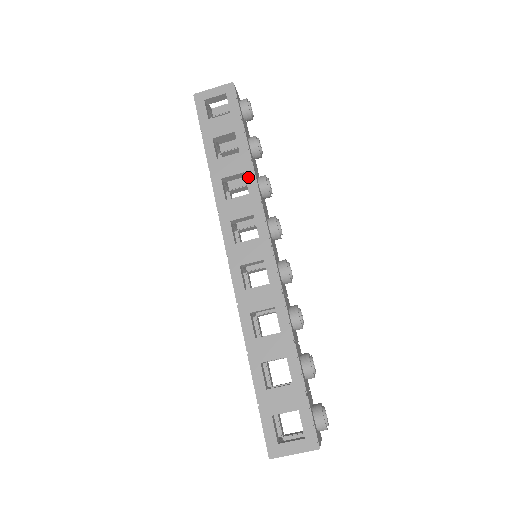
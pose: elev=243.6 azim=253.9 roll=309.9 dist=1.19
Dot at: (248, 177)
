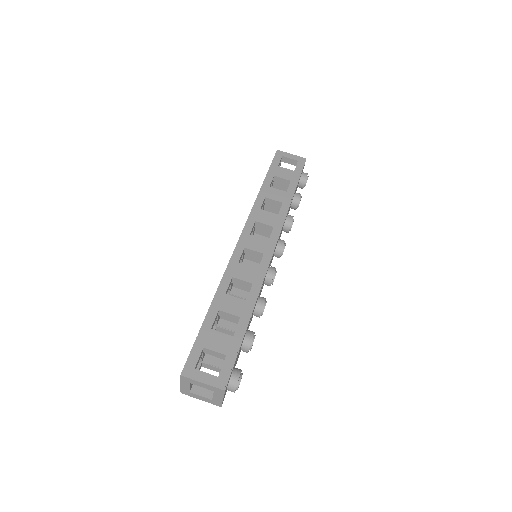
Dot at: (284, 206)
